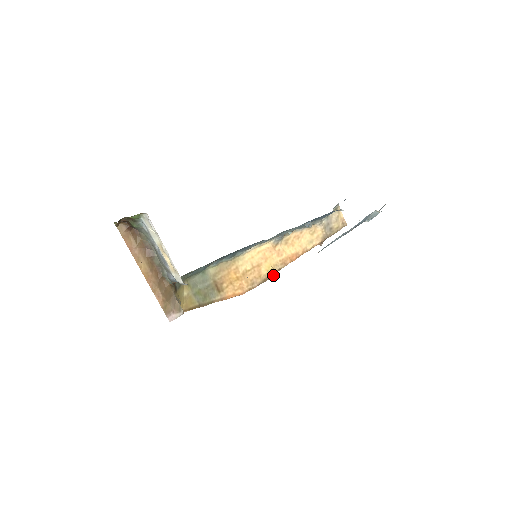
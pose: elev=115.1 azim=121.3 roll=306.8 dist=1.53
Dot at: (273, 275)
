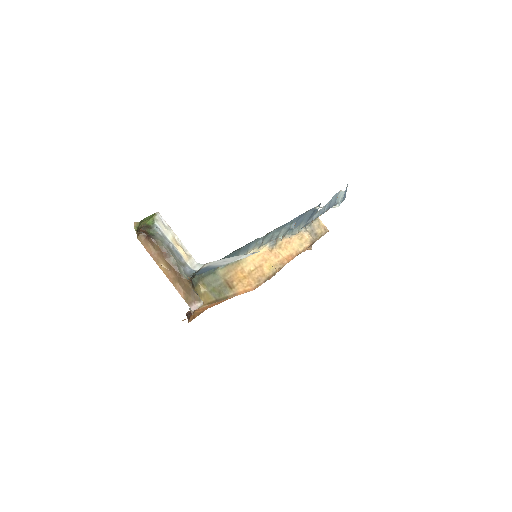
Dot at: (275, 274)
